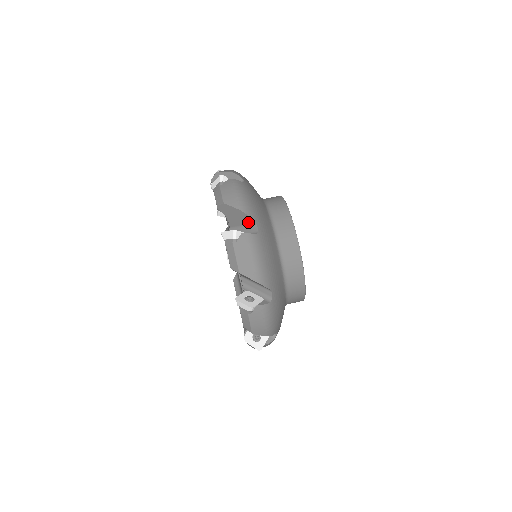
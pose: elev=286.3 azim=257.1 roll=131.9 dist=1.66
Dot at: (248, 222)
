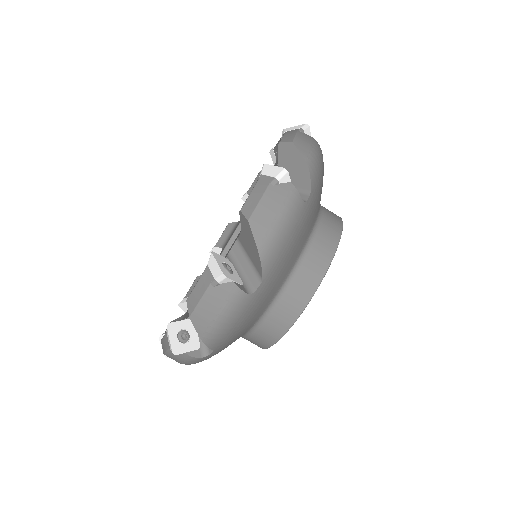
Dot at: (302, 185)
